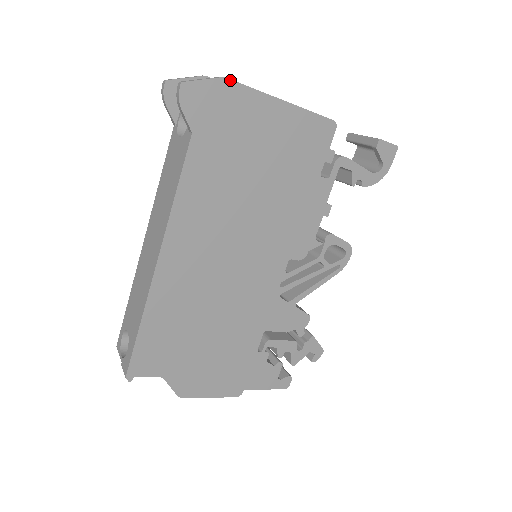
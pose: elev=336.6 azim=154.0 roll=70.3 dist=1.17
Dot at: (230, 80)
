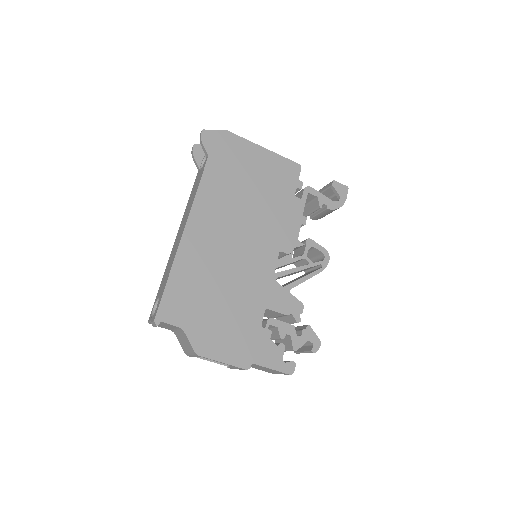
Dot at: (231, 133)
